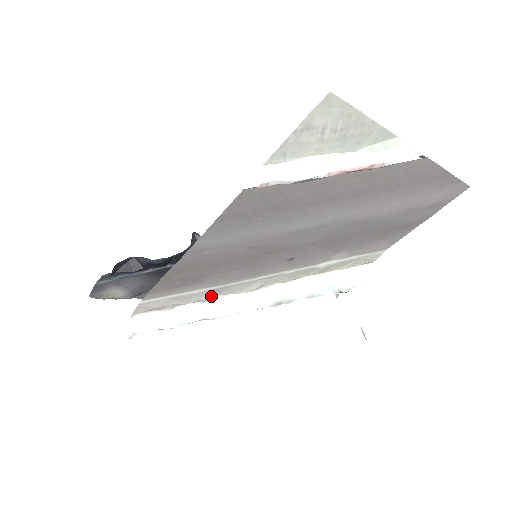
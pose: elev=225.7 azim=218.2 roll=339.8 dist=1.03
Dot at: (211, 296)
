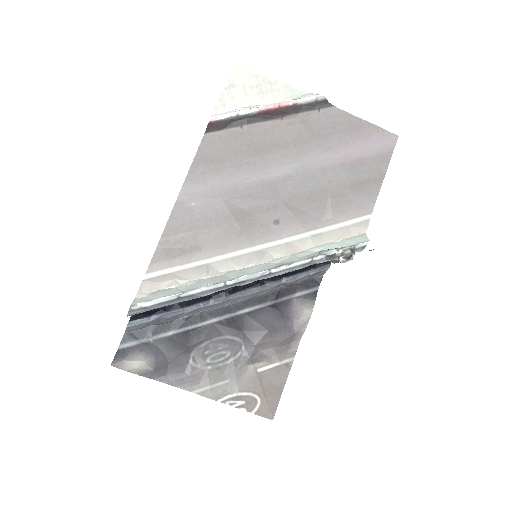
Dot at: (213, 272)
